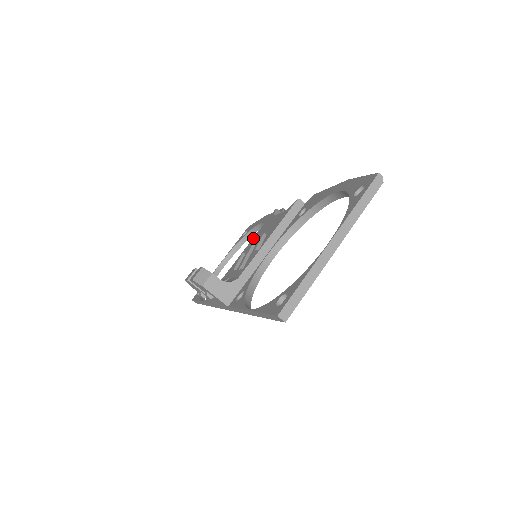
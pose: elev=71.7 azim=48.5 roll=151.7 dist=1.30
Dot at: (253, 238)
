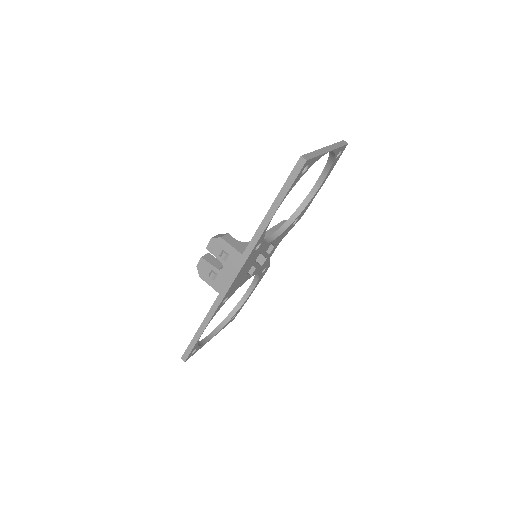
Dot at: occluded
